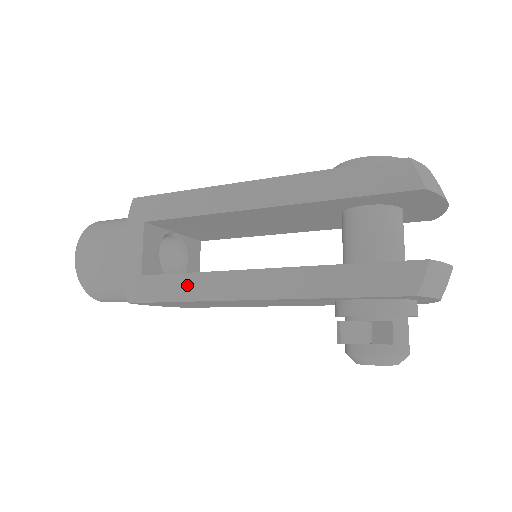
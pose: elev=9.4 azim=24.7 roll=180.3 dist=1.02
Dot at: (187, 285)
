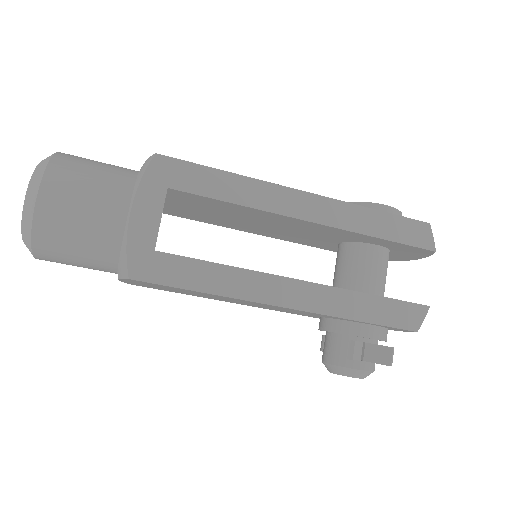
Dot at: (216, 276)
